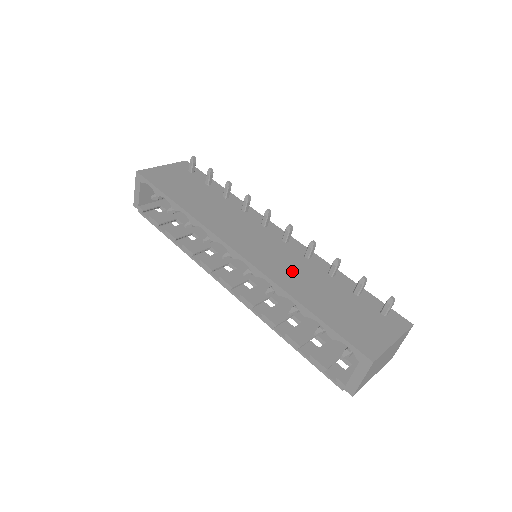
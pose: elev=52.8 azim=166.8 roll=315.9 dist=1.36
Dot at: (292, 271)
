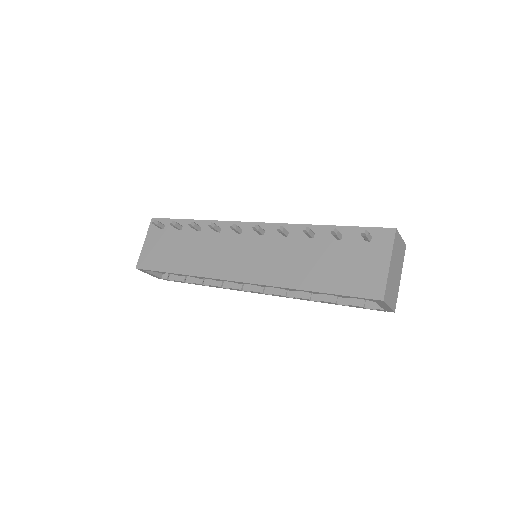
Dot at: (284, 262)
